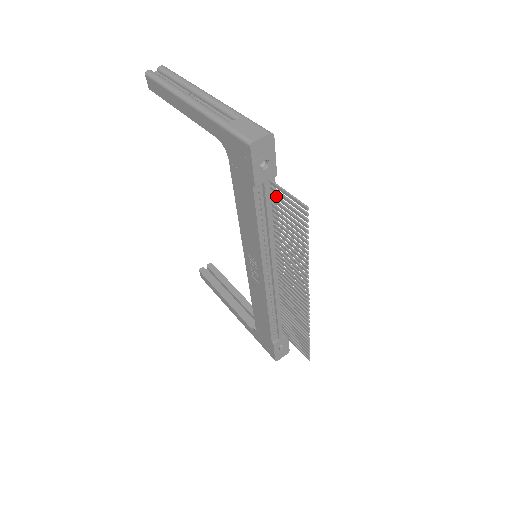
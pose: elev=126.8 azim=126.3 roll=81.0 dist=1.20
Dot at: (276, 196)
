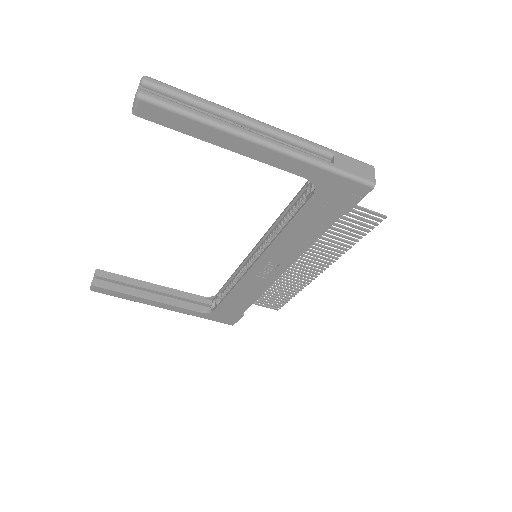
Dot at: occluded
